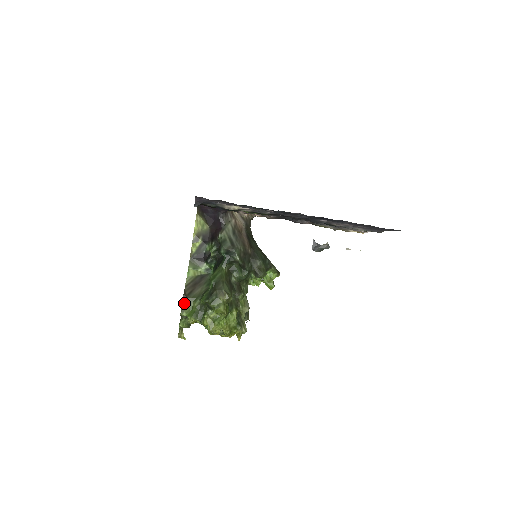
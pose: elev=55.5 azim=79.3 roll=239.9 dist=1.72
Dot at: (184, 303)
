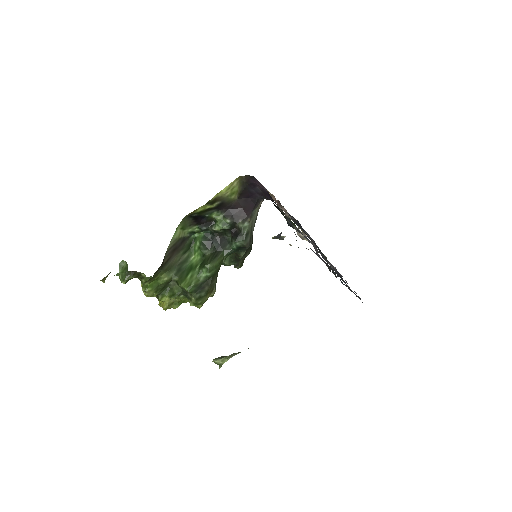
Dot at: (156, 274)
